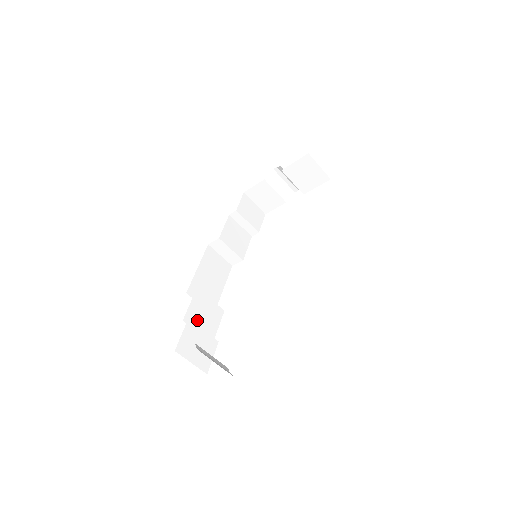
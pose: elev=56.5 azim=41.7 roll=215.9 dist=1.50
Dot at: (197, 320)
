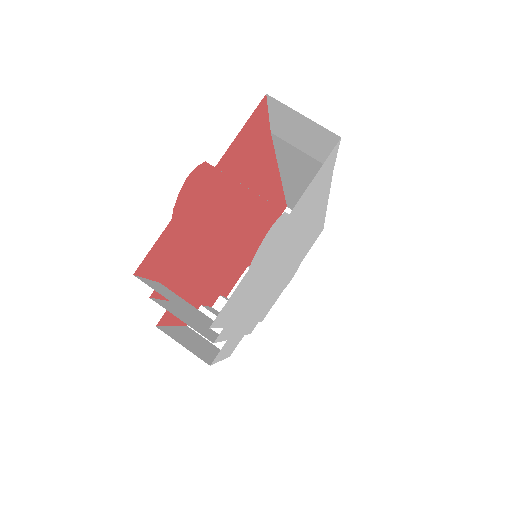
Dot at: (177, 314)
